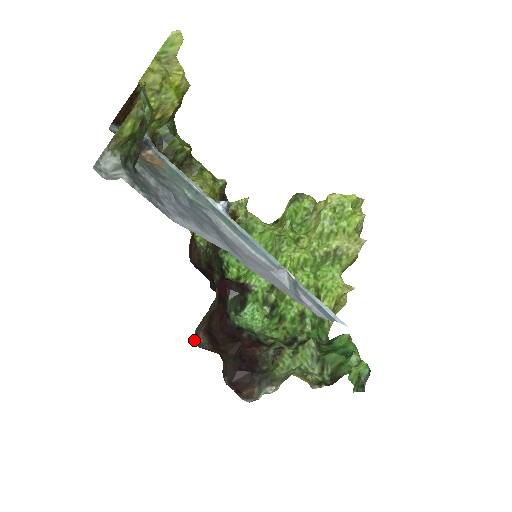
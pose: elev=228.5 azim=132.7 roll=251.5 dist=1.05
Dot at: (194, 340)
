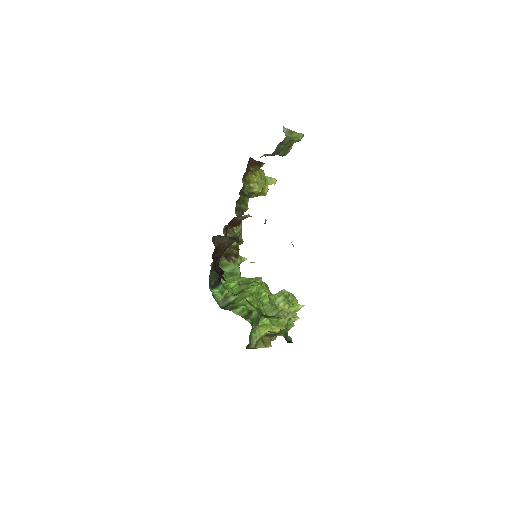
Dot at: (212, 238)
